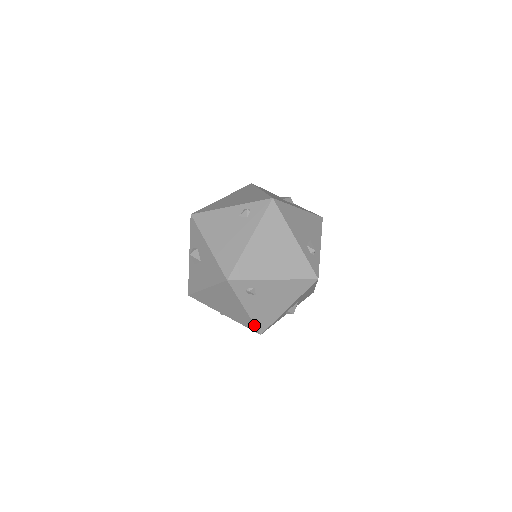
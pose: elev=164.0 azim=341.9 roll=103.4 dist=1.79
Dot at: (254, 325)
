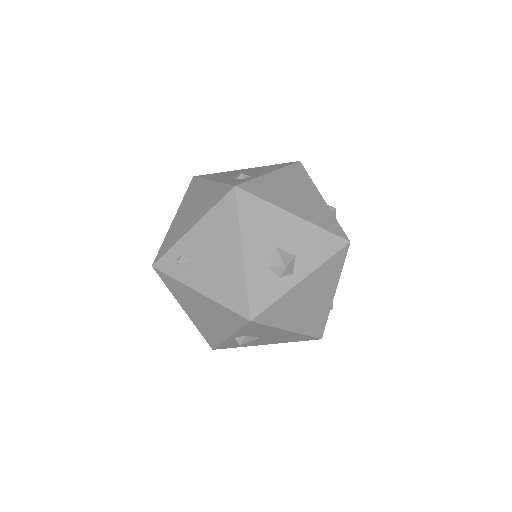
Dot at: (230, 310)
